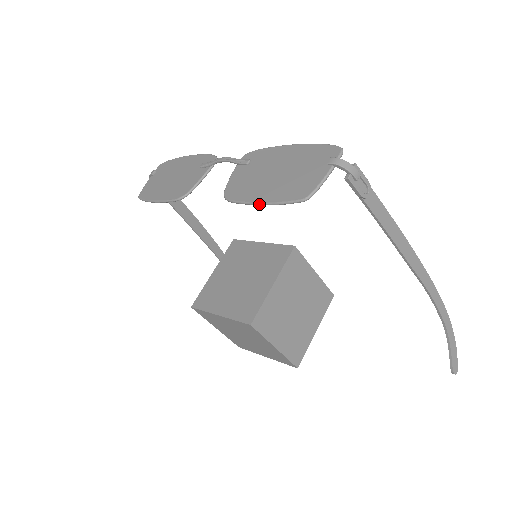
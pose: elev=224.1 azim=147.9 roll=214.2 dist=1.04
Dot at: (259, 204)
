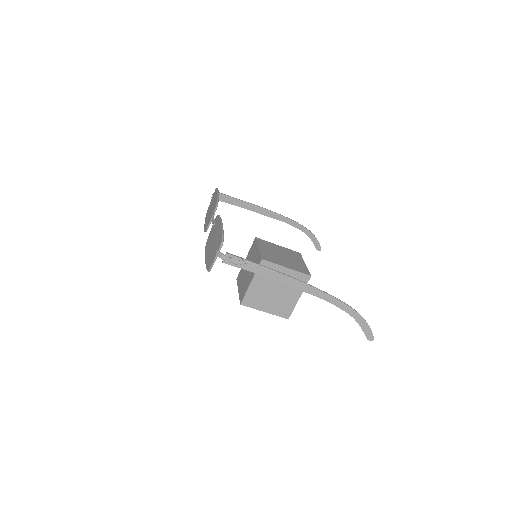
Dot at: (205, 262)
